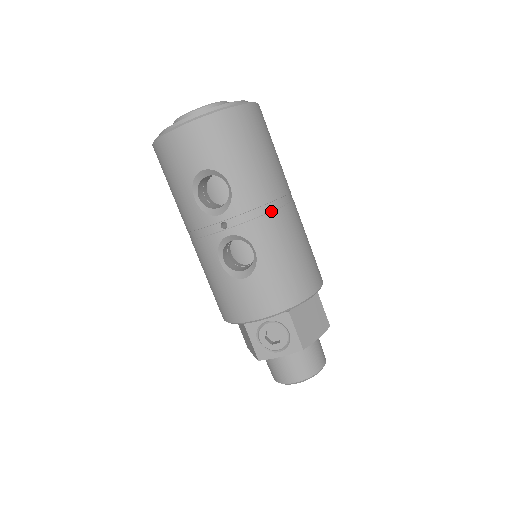
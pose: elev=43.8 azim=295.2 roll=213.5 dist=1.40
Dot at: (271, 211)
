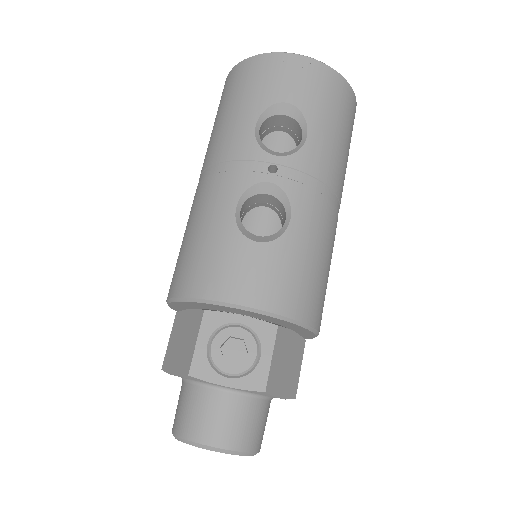
Dot at: (327, 197)
